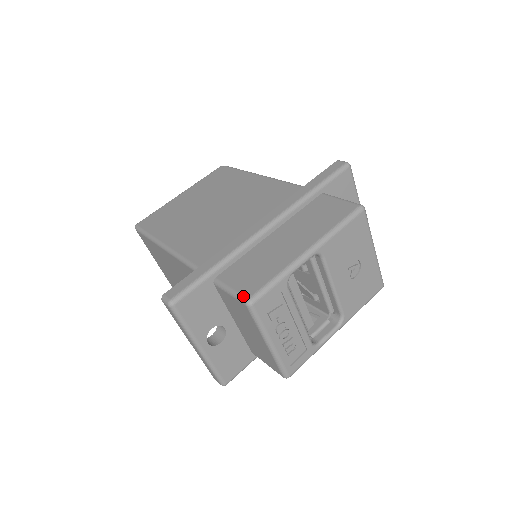
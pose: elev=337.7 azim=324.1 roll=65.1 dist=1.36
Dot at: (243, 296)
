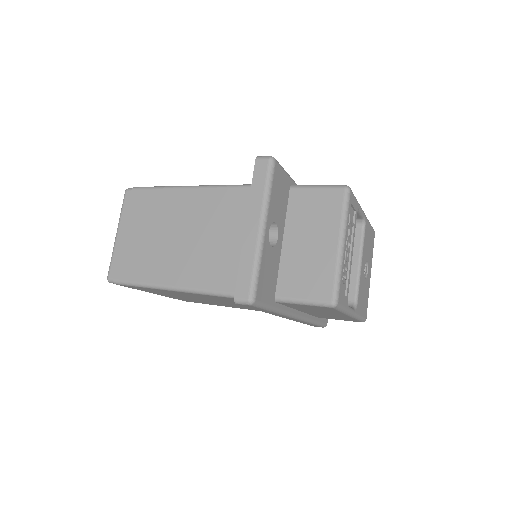
Dot at: (339, 185)
